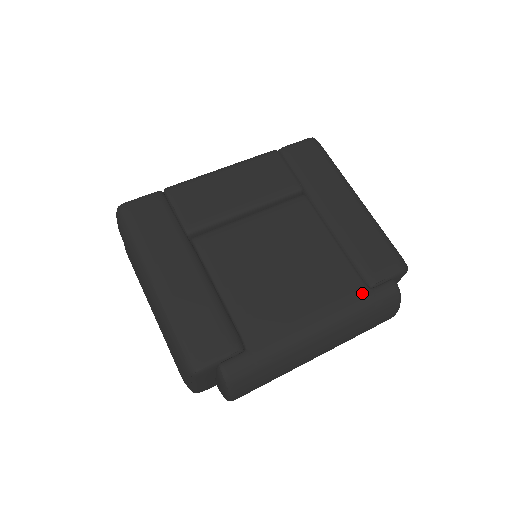
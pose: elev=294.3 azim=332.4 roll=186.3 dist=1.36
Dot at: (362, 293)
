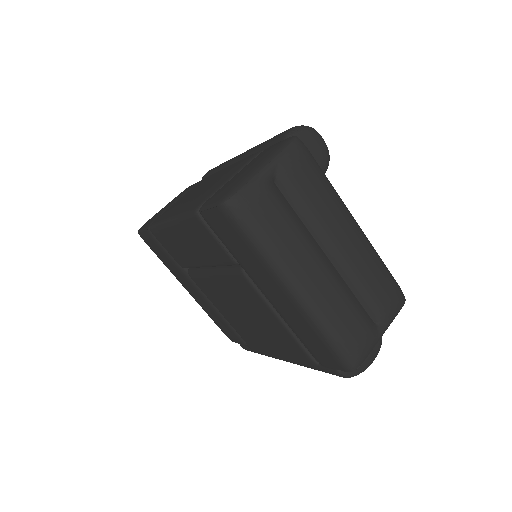
Dot at: (311, 365)
